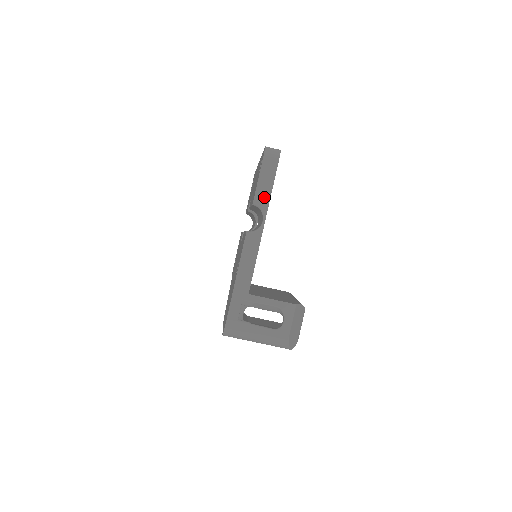
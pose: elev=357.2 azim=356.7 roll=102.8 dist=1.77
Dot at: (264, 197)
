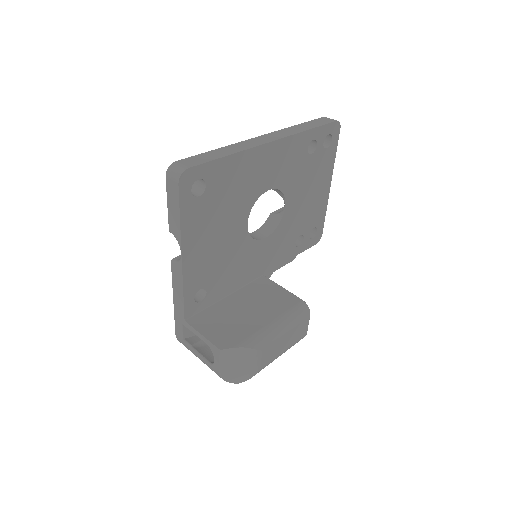
Dot at: (176, 227)
